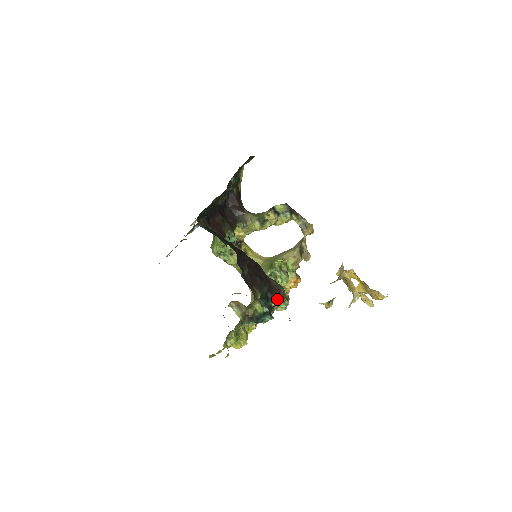
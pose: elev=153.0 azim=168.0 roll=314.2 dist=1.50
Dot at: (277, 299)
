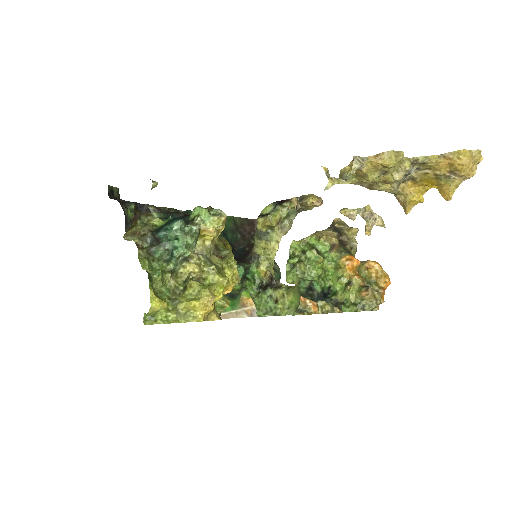
Dot at: (192, 211)
